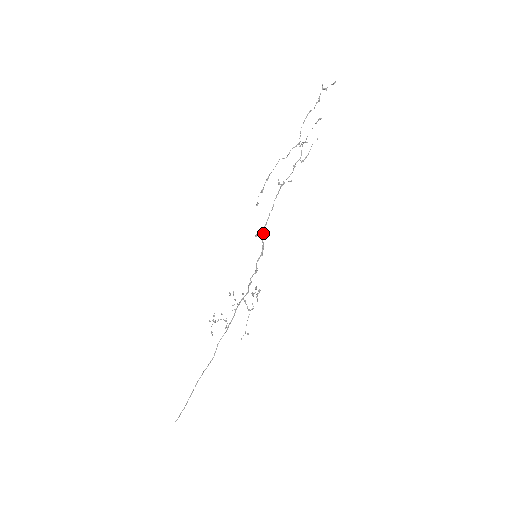
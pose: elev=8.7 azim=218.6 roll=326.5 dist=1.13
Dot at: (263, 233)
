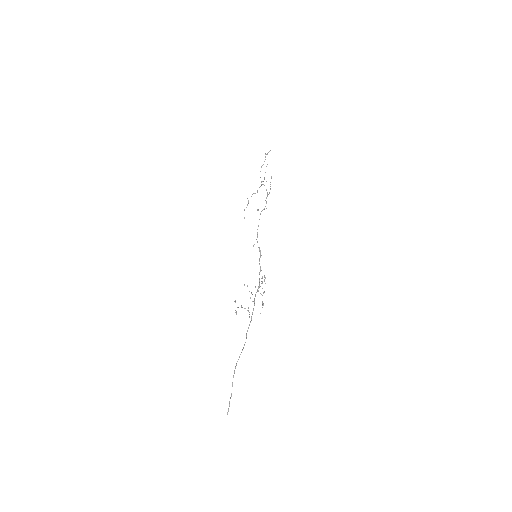
Dot at: (257, 242)
